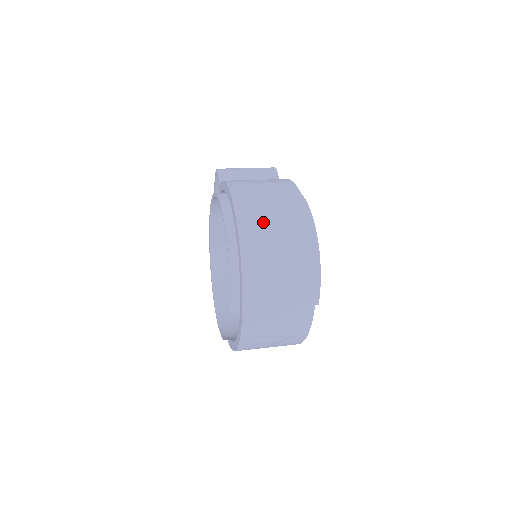
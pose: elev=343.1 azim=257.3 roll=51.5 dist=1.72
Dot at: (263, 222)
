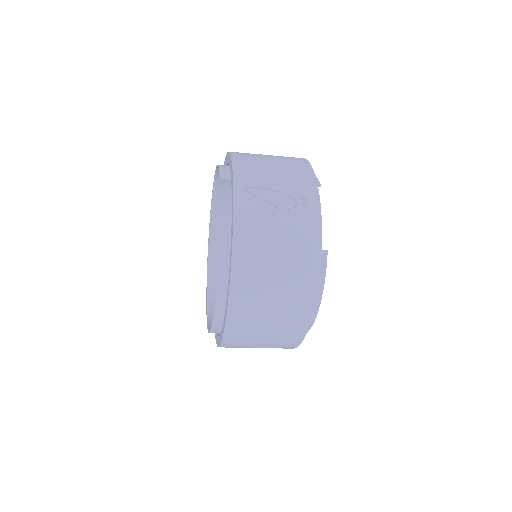
Dot at: occluded
